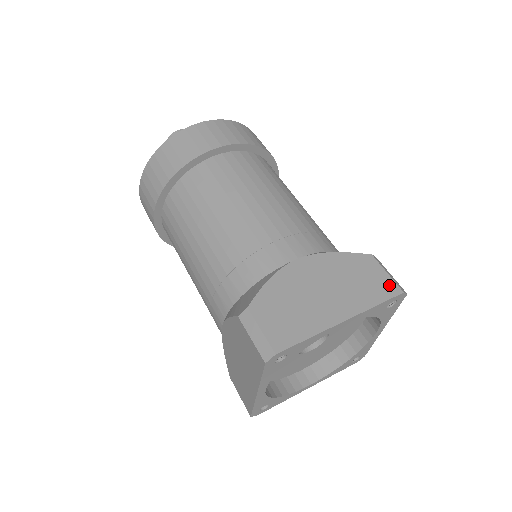
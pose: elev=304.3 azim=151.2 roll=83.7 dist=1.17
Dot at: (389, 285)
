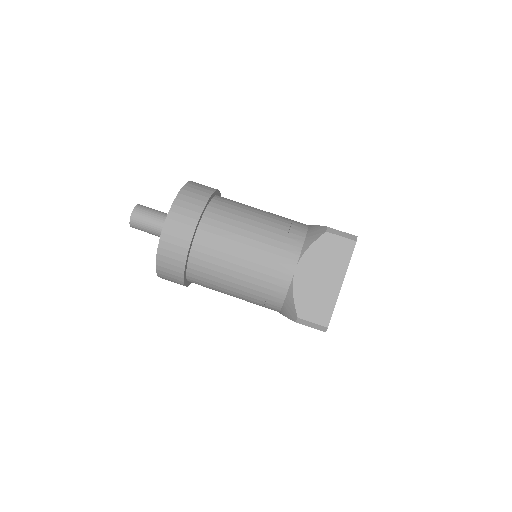
Dot at: (347, 244)
